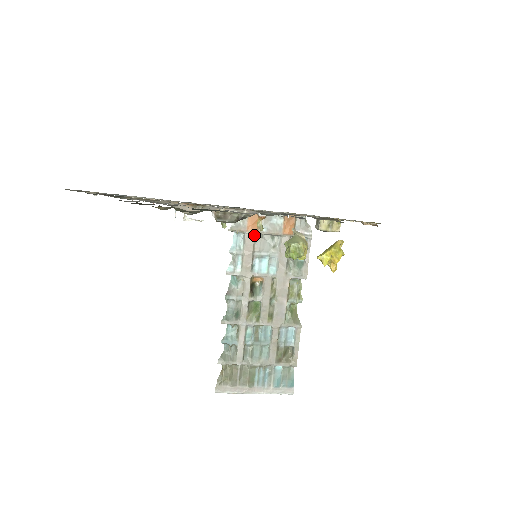
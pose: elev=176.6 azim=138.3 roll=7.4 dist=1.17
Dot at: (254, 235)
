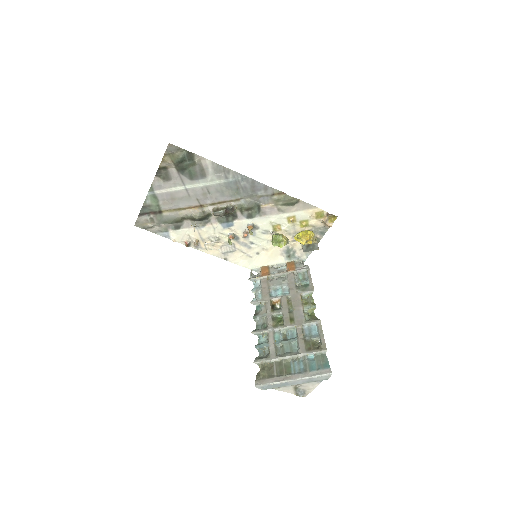
Dot at: (267, 278)
